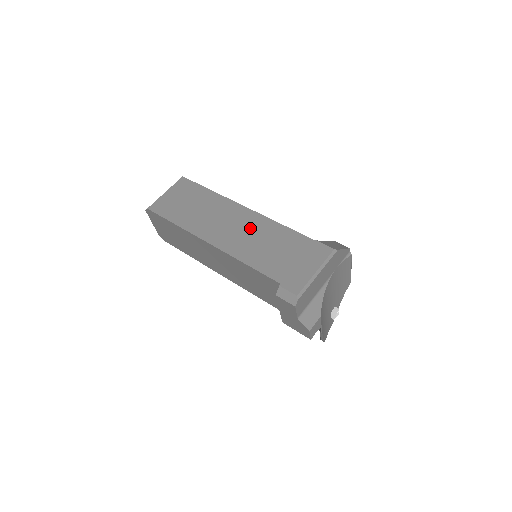
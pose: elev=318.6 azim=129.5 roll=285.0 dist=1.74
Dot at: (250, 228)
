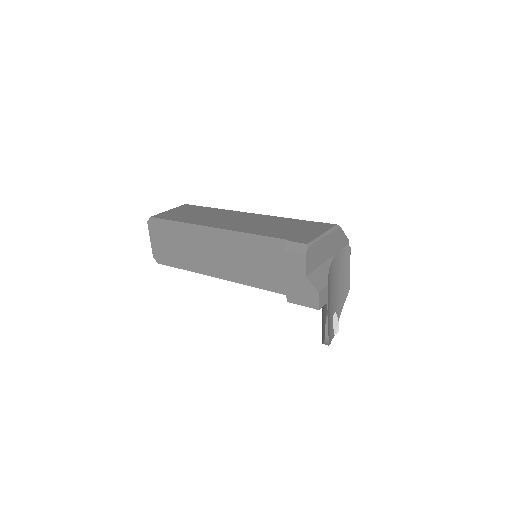
Dot at: (254, 220)
